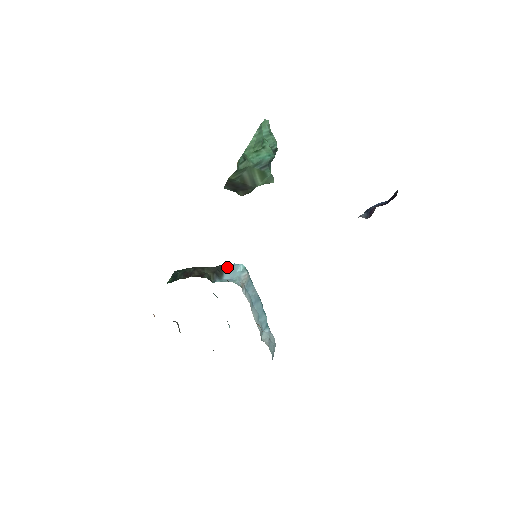
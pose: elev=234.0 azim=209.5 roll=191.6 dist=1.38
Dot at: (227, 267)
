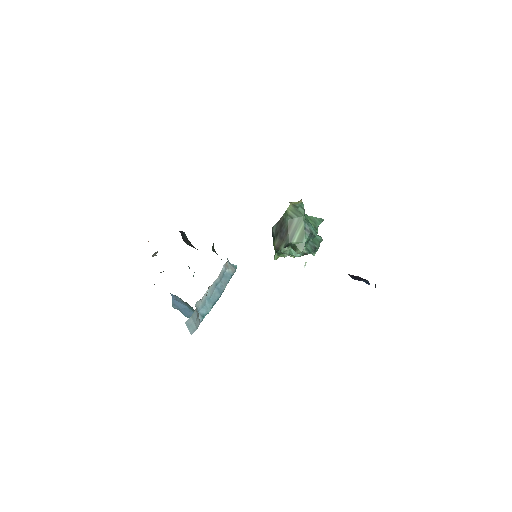
Dot at: occluded
